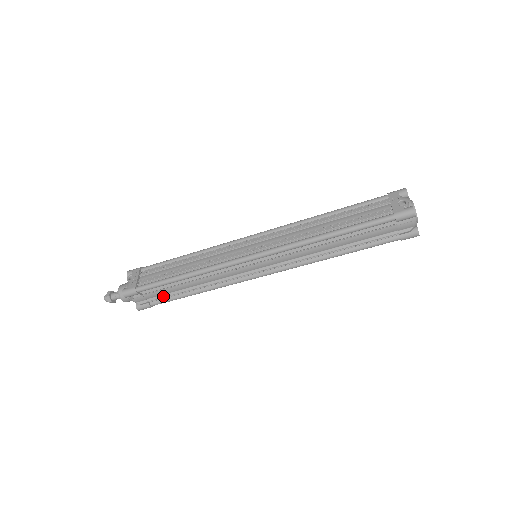
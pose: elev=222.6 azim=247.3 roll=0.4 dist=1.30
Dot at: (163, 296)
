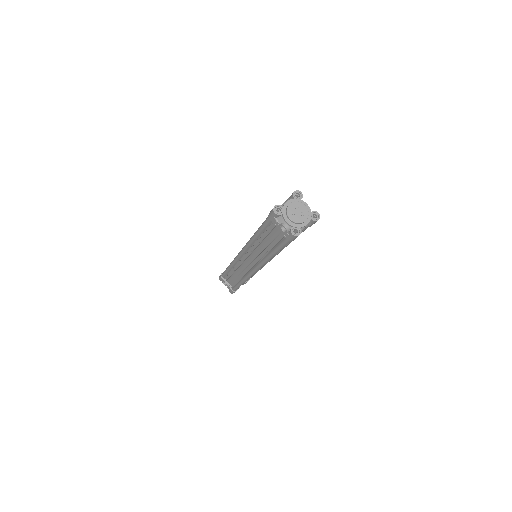
Dot at: (247, 280)
